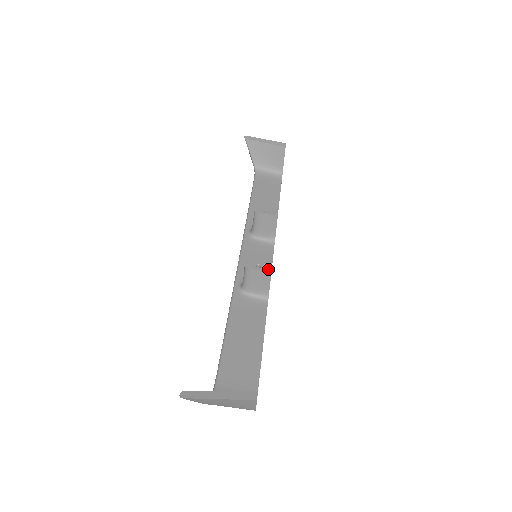
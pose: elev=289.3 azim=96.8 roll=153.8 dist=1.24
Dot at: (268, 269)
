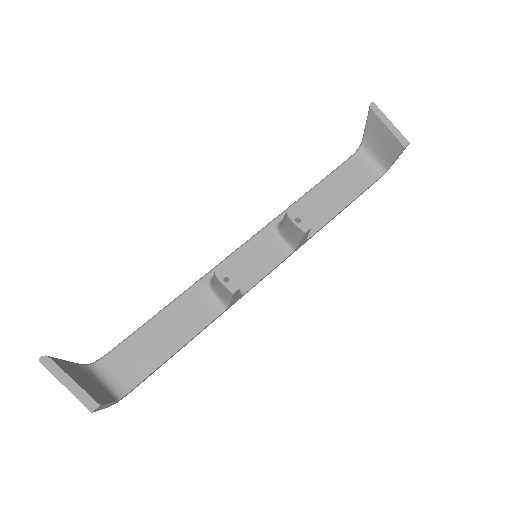
Dot at: (232, 290)
